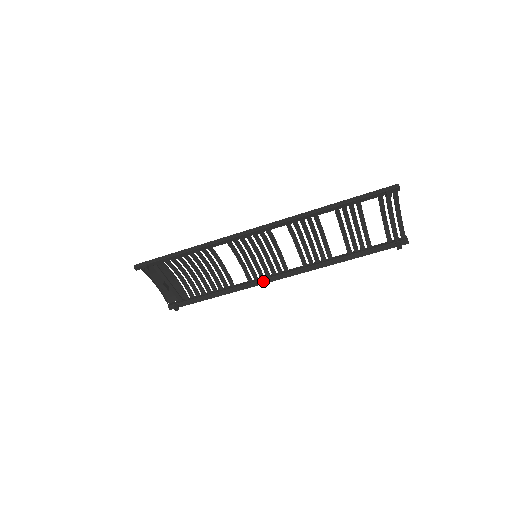
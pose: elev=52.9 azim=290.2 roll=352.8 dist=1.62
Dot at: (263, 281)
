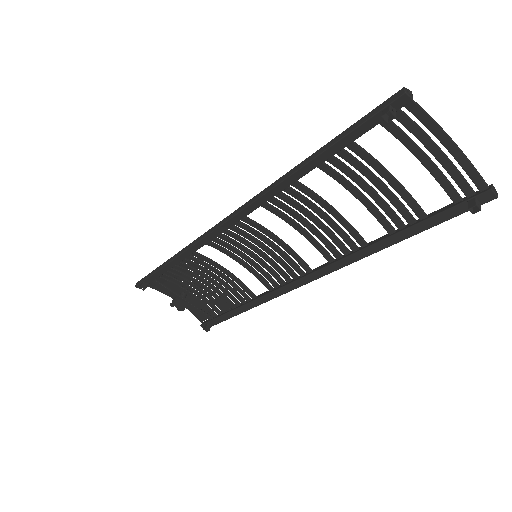
Dot at: (284, 289)
